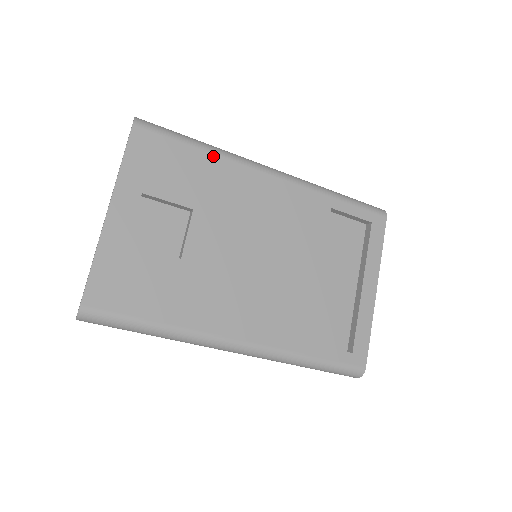
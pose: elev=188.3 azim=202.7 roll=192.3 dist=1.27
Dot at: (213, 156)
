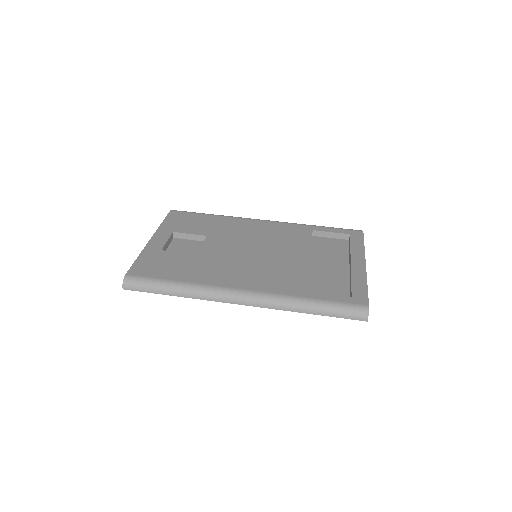
Dot at: (221, 217)
